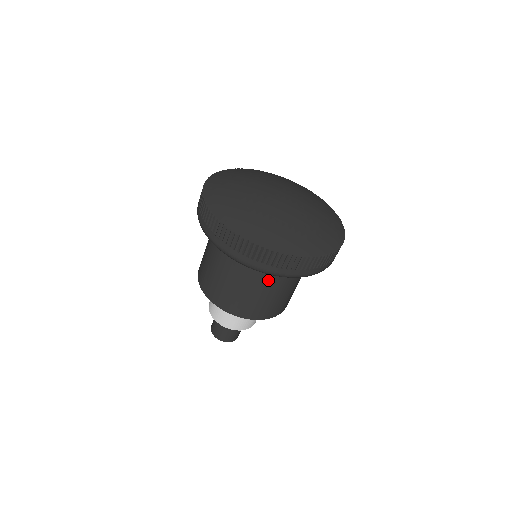
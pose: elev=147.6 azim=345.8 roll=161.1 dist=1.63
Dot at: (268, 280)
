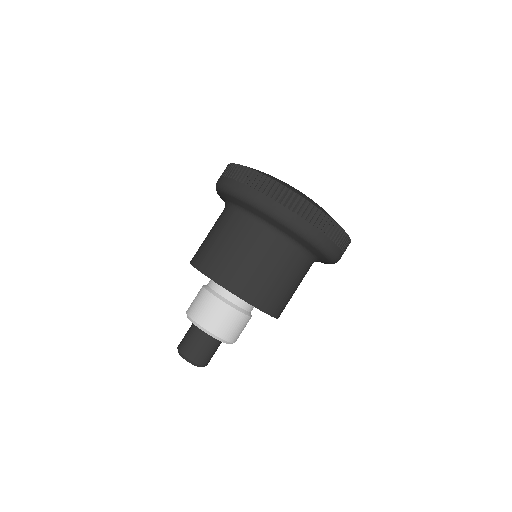
Dot at: (250, 232)
